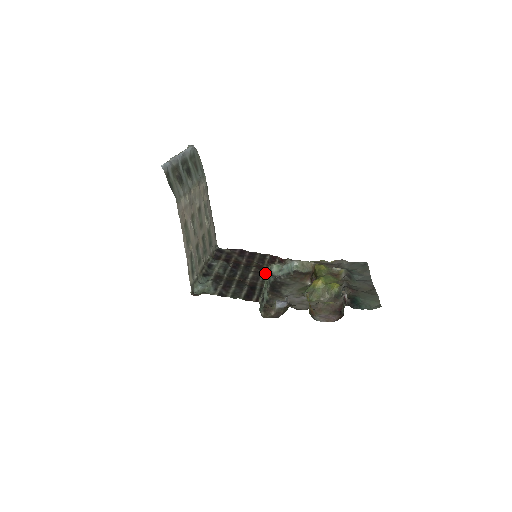
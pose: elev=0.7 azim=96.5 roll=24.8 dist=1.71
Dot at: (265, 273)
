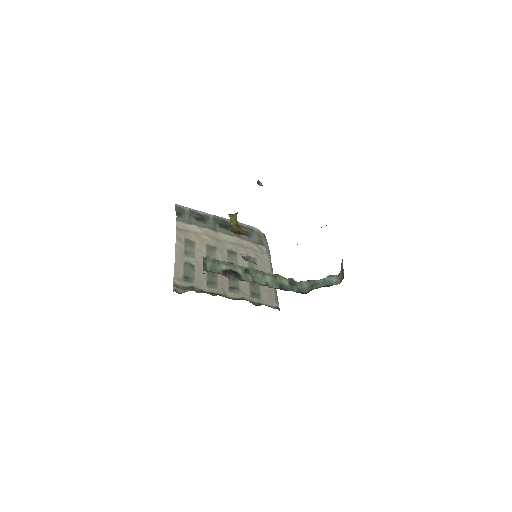
Dot at: (269, 274)
